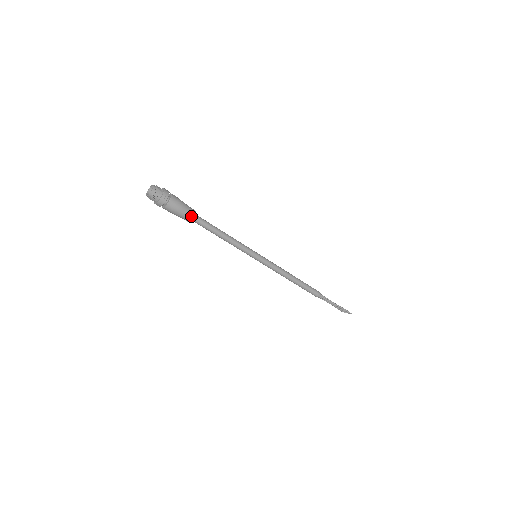
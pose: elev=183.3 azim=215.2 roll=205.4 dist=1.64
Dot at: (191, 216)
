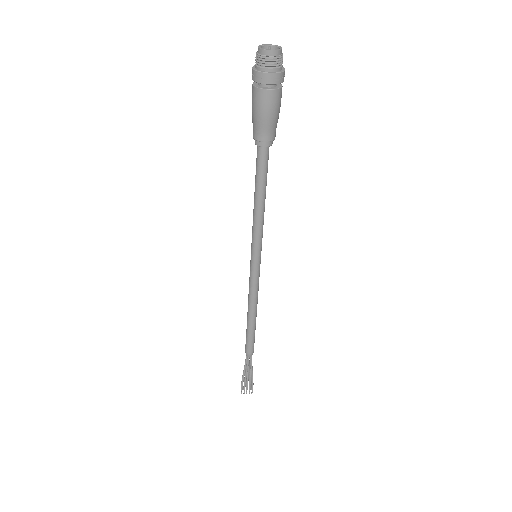
Dot at: (275, 135)
